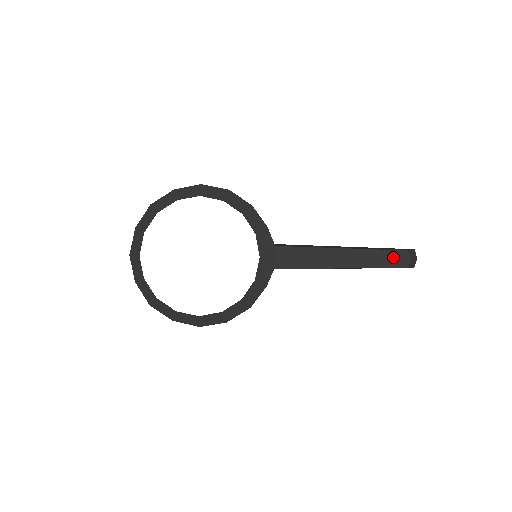
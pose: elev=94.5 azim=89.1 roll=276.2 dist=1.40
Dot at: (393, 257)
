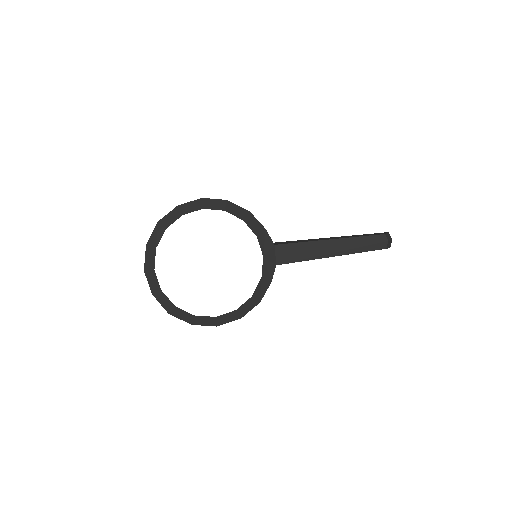
Dot at: (374, 241)
